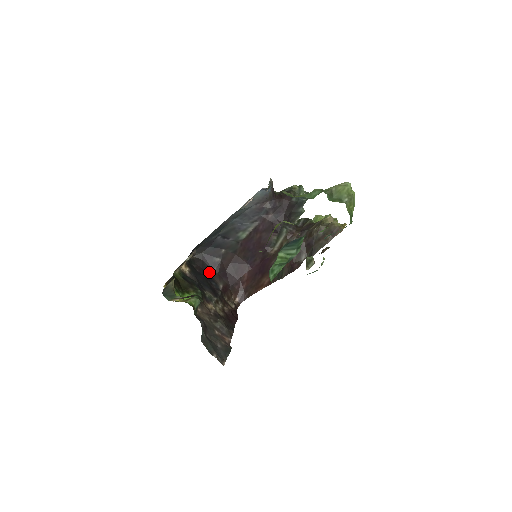
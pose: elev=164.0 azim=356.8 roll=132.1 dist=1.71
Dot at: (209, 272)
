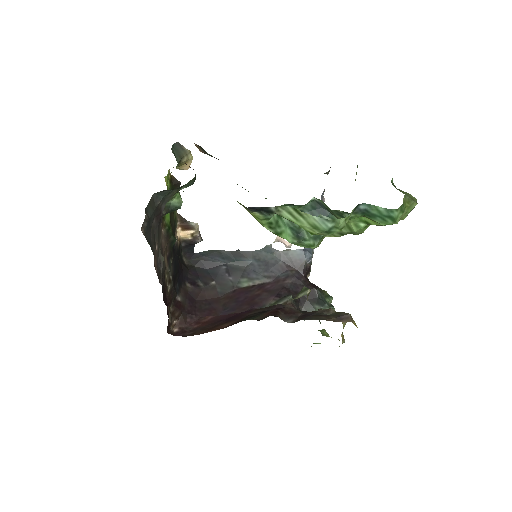
Dot at: (184, 281)
